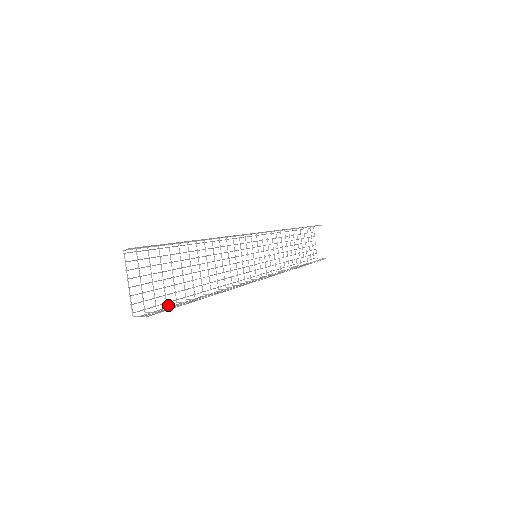
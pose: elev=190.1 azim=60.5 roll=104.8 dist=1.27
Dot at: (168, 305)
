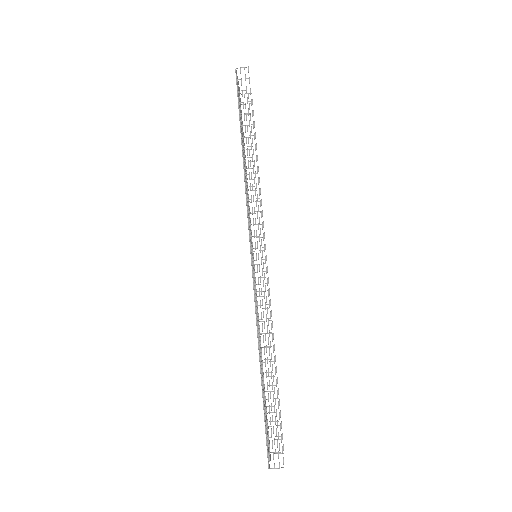
Dot at: occluded
